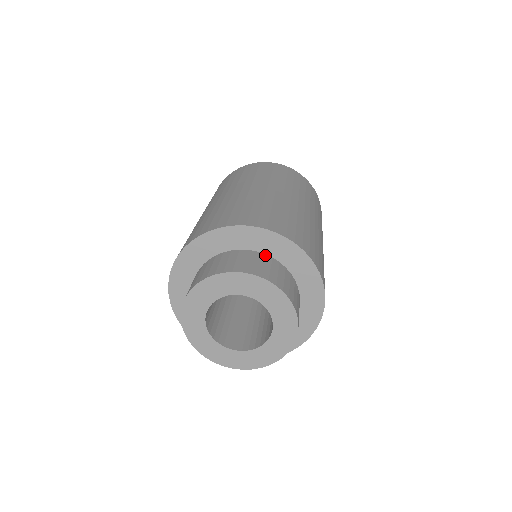
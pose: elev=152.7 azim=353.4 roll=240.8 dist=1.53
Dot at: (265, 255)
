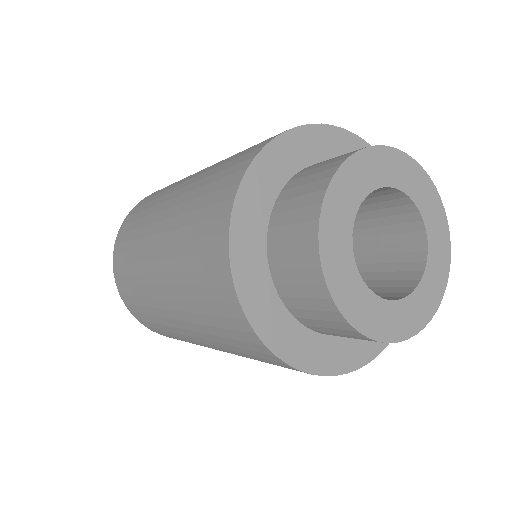
Dot at: occluded
